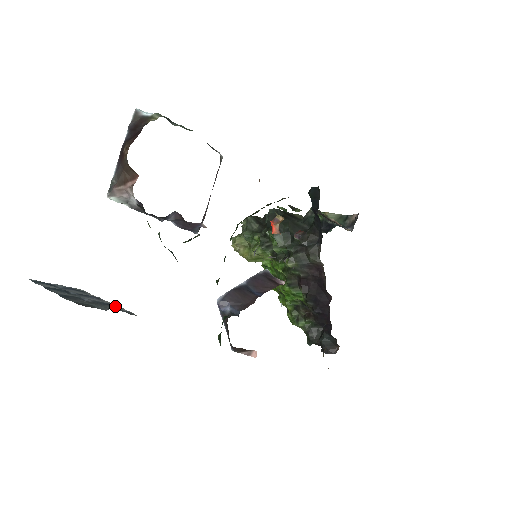
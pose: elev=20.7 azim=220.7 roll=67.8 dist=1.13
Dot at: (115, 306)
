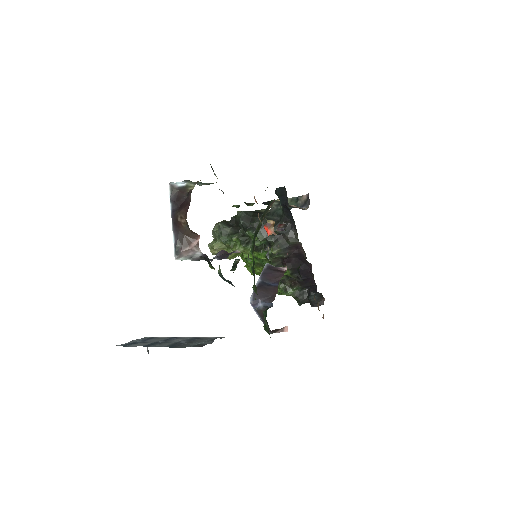
Dot at: (199, 338)
